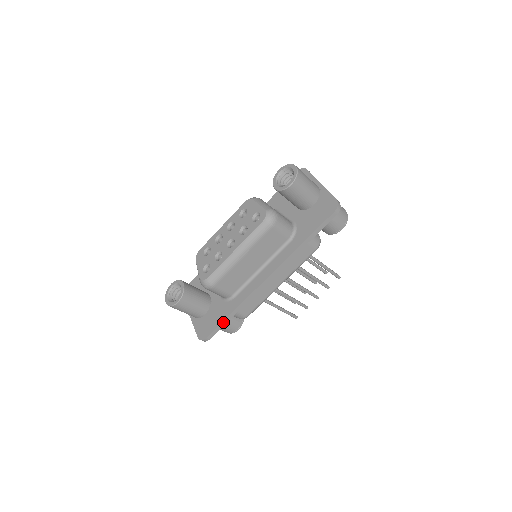
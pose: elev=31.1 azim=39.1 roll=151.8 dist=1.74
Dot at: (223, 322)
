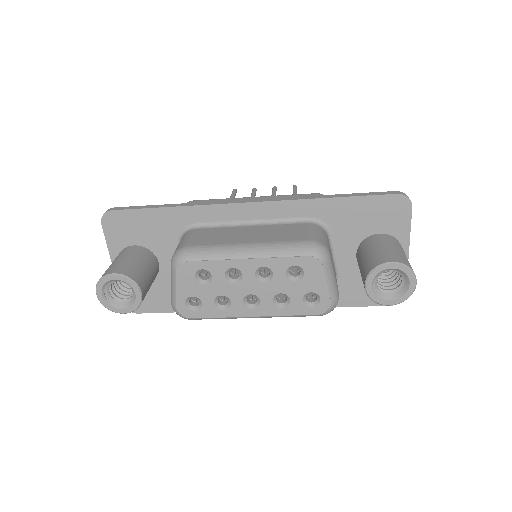
Dot at: (171, 311)
